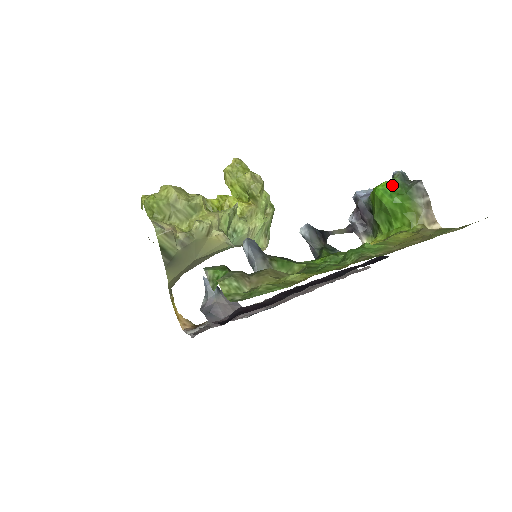
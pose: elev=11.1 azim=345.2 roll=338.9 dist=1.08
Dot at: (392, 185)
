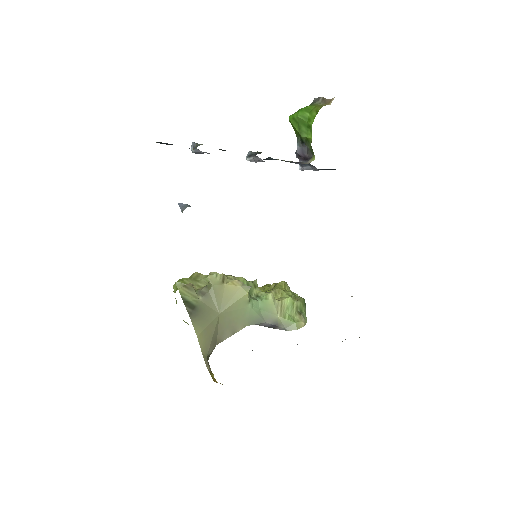
Dot at: occluded
